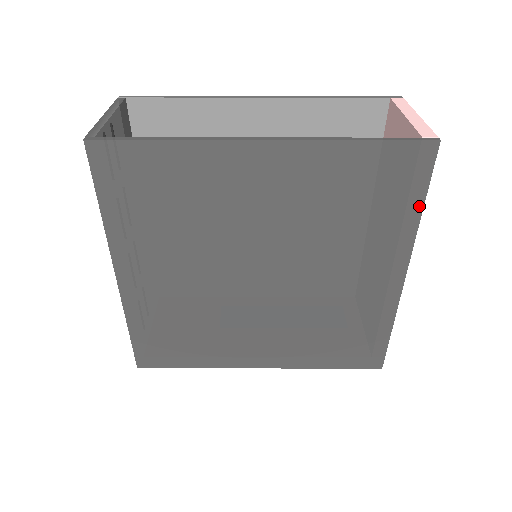
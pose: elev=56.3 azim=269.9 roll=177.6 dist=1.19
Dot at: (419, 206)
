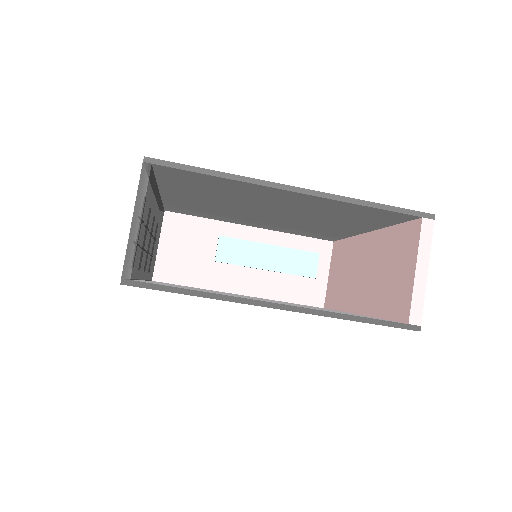
Dot at: occluded
